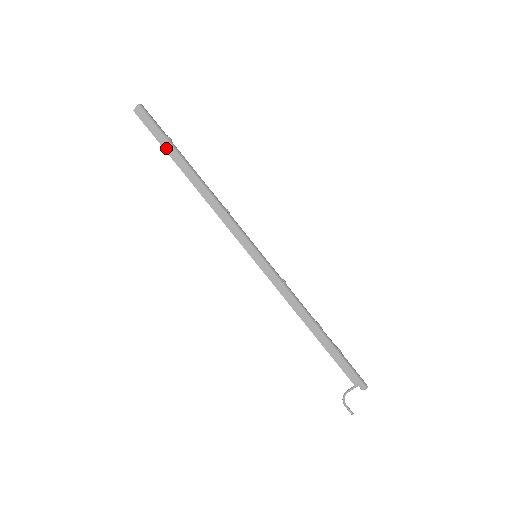
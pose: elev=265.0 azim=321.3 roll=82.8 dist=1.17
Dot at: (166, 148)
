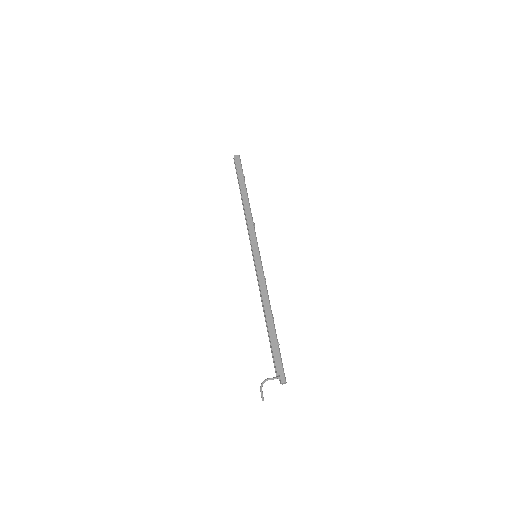
Dot at: (240, 178)
